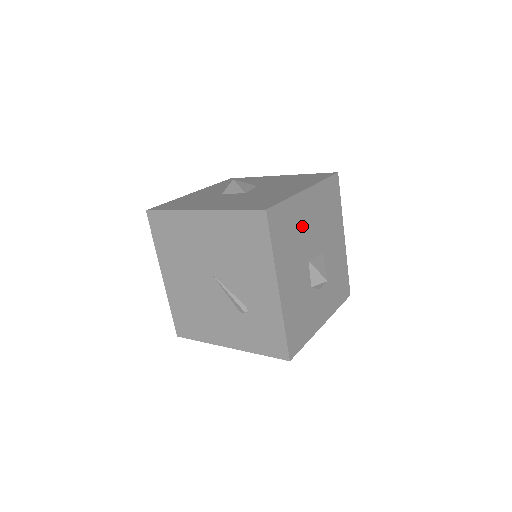
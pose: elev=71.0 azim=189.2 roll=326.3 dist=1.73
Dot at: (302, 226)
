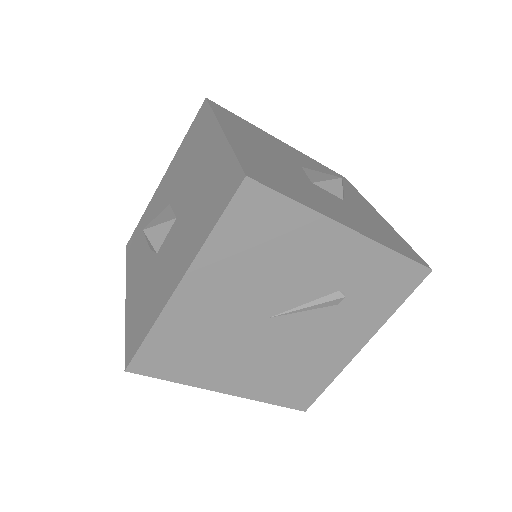
Dot at: (269, 162)
